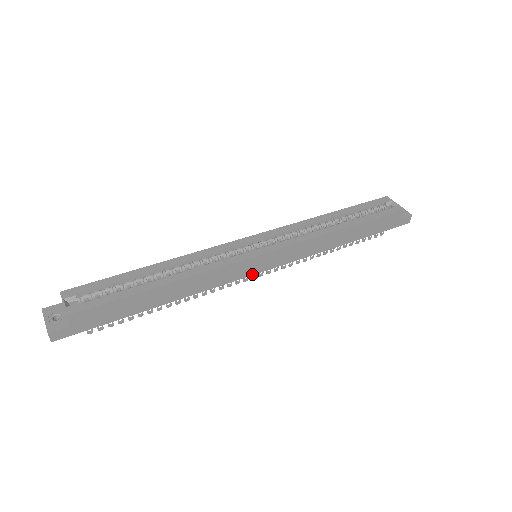
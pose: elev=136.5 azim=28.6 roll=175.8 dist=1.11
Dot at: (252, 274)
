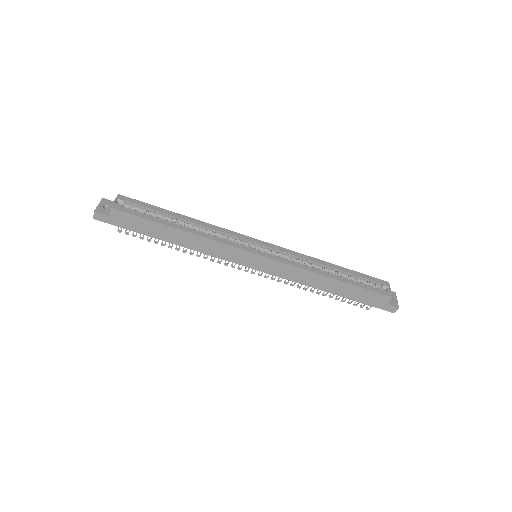
Dot at: (244, 265)
